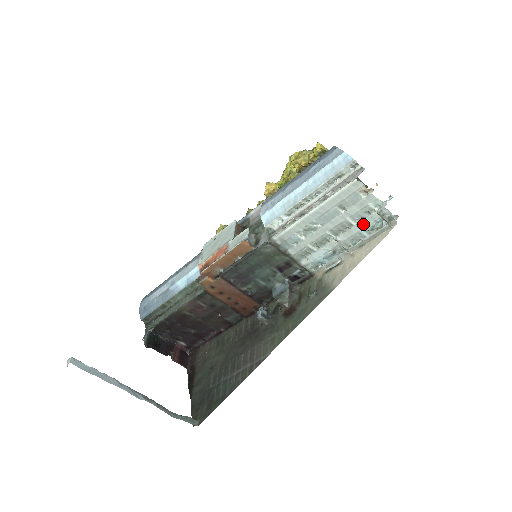
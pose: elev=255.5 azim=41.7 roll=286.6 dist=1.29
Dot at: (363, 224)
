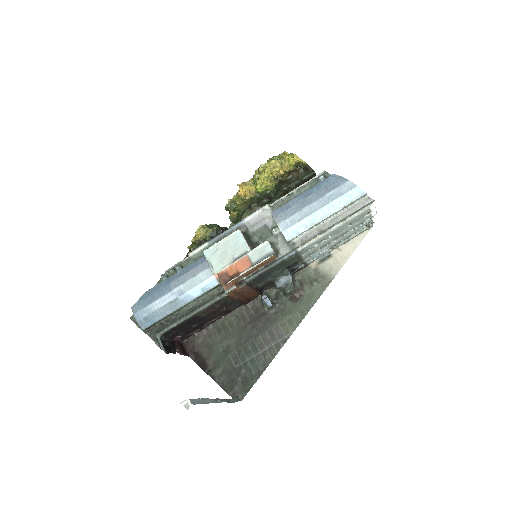
Dot at: (355, 230)
